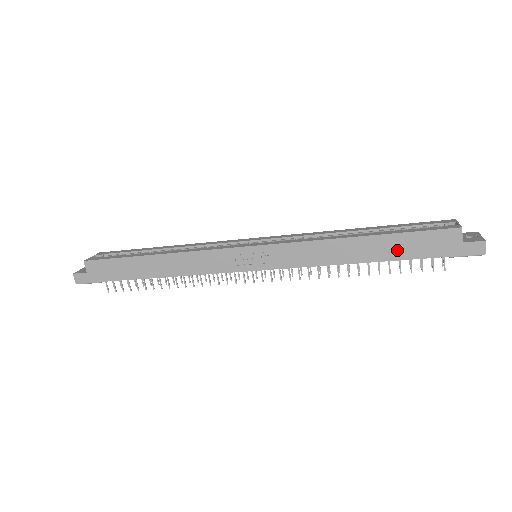
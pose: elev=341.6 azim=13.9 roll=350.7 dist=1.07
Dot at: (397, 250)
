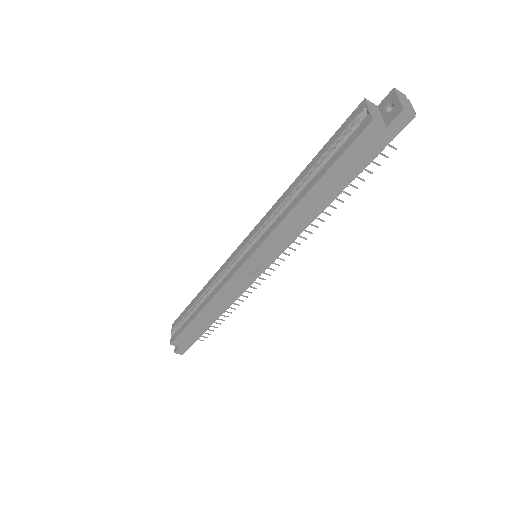
Dot at: (342, 178)
